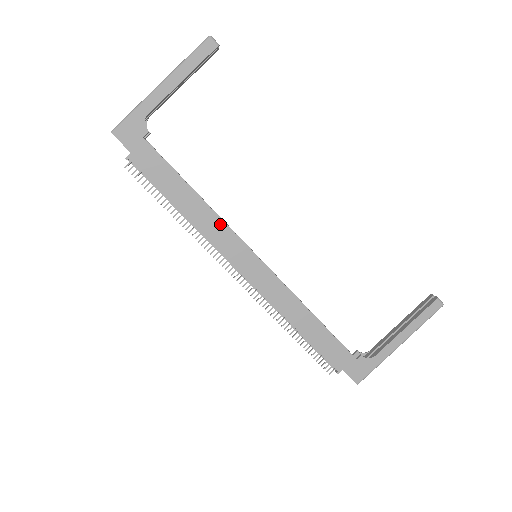
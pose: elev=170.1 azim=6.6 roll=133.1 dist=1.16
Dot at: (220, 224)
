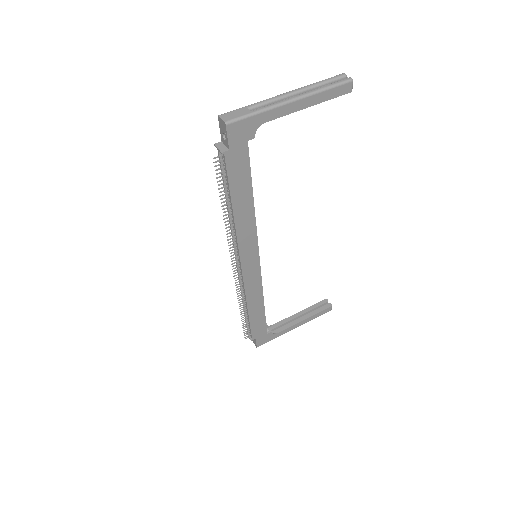
Dot at: (253, 230)
